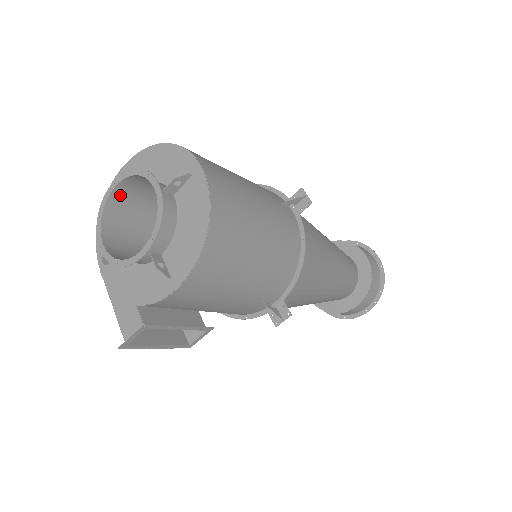
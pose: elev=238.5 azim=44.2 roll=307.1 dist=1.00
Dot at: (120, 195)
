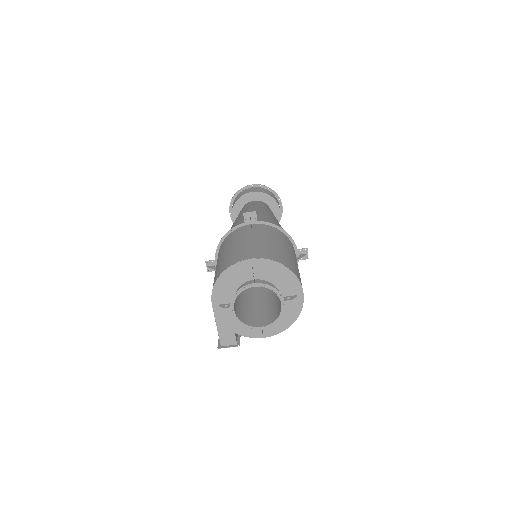
Dot at: occluded
